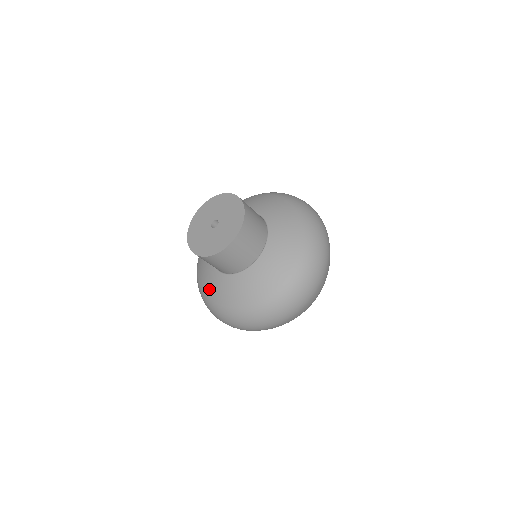
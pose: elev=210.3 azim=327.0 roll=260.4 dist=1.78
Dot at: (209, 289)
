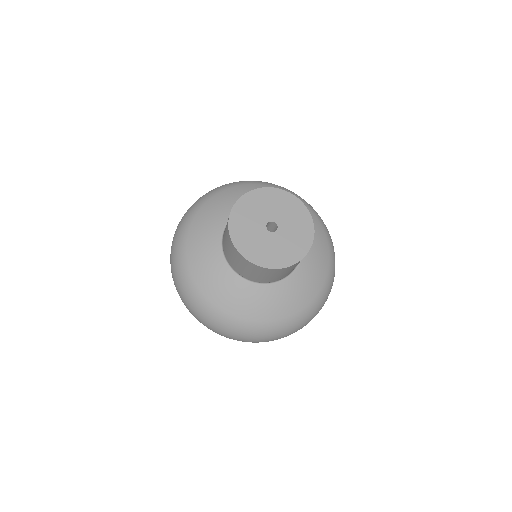
Dot at: (254, 310)
